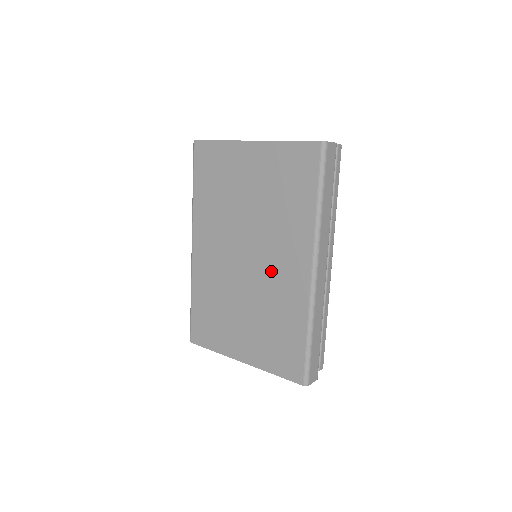
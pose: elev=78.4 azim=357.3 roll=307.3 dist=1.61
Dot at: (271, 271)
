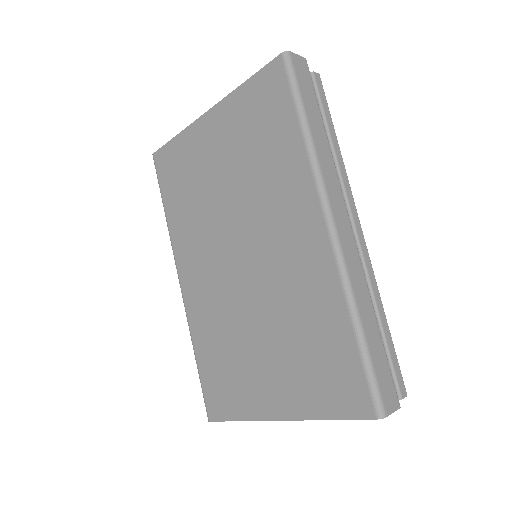
Dot at: (276, 259)
